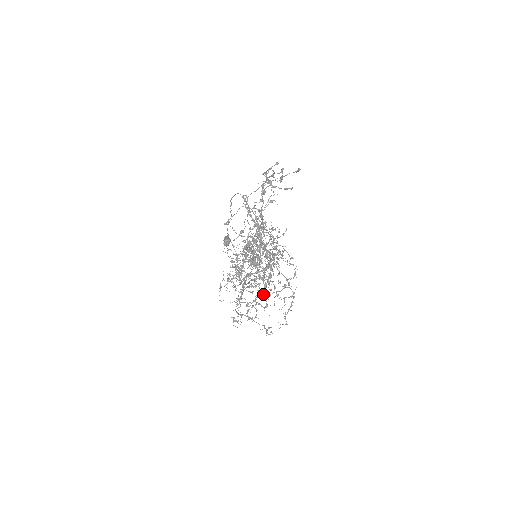
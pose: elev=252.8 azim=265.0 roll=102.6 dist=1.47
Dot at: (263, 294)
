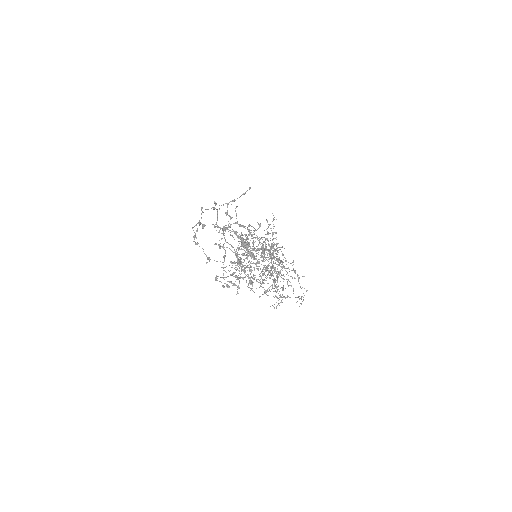
Dot at: occluded
